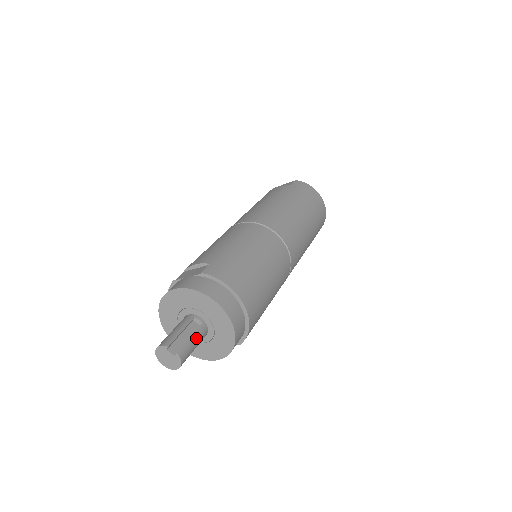
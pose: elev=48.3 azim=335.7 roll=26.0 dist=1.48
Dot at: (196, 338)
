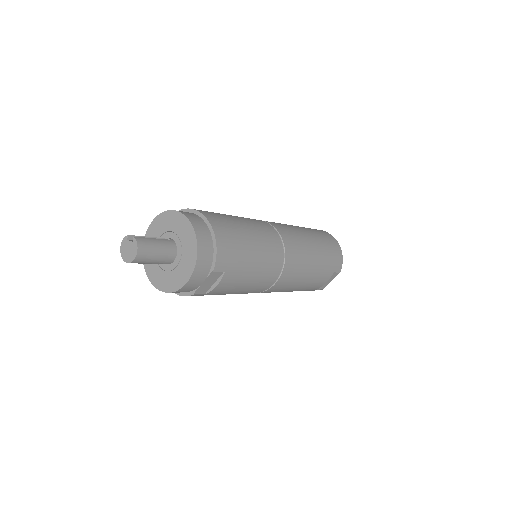
Dot at: (160, 242)
